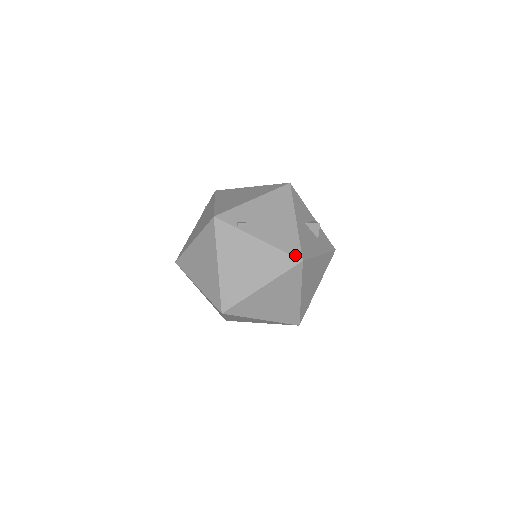
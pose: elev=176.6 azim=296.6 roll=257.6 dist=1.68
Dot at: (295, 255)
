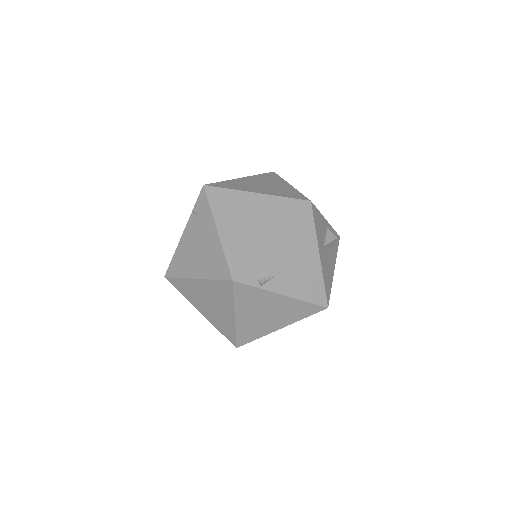
Dot at: (321, 304)
